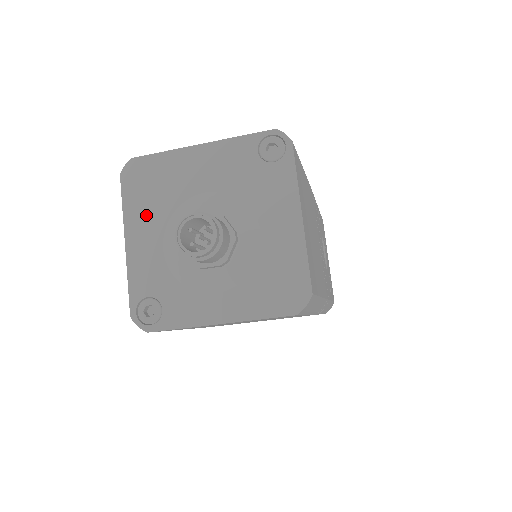
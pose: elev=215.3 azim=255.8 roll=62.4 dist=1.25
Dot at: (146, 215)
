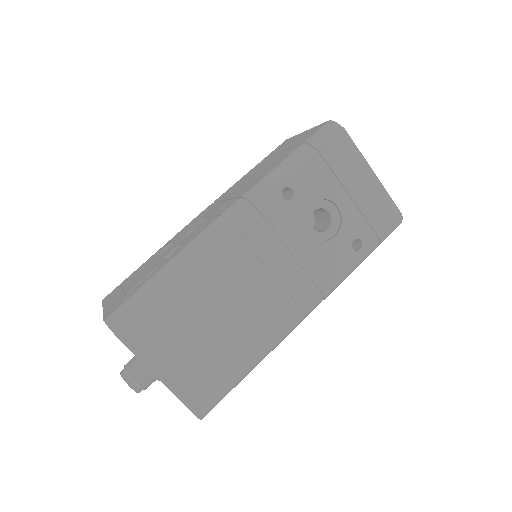
Dot at: occluded
